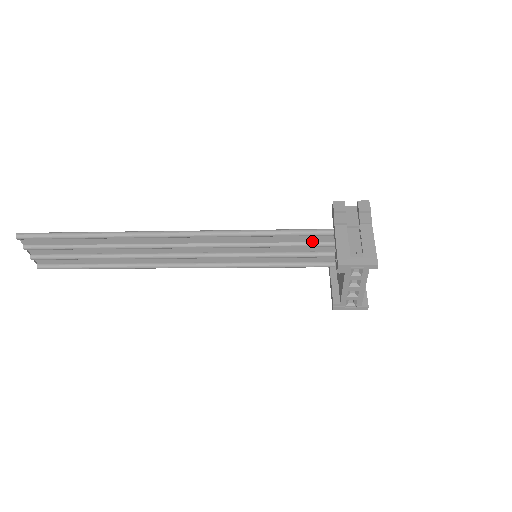
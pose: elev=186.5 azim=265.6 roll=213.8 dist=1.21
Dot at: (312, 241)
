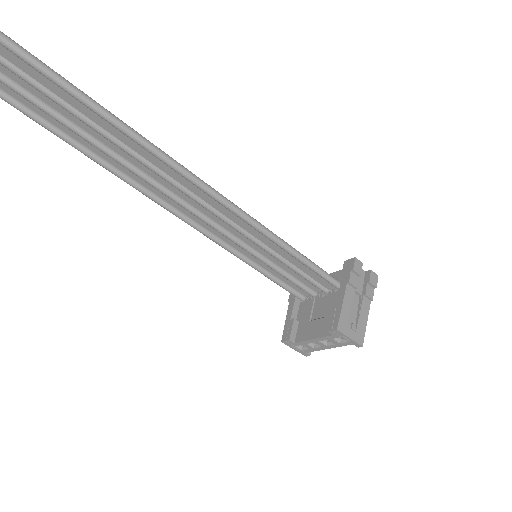
Dot at: (312, 277)
